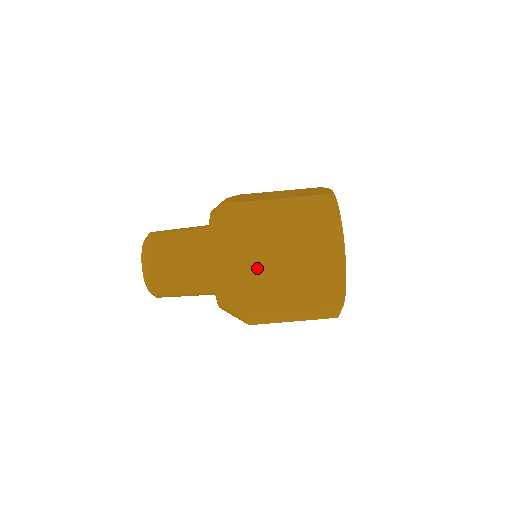
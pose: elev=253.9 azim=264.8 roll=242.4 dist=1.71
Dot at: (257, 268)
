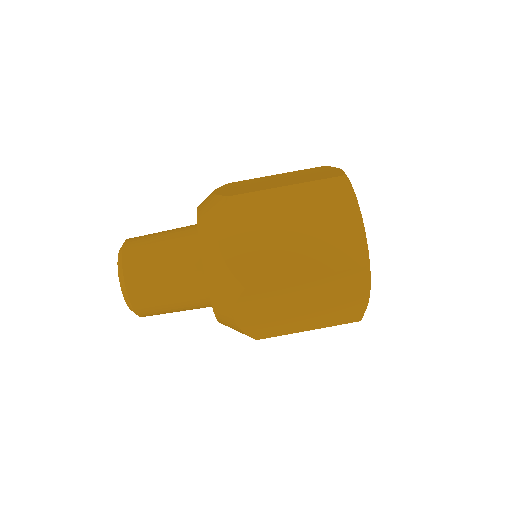
Dot at: (263, 276)
